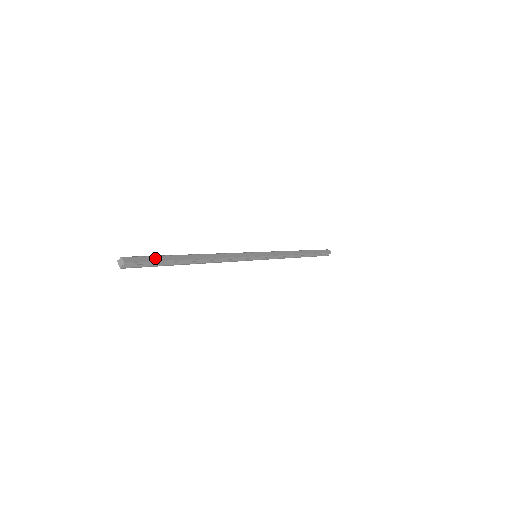
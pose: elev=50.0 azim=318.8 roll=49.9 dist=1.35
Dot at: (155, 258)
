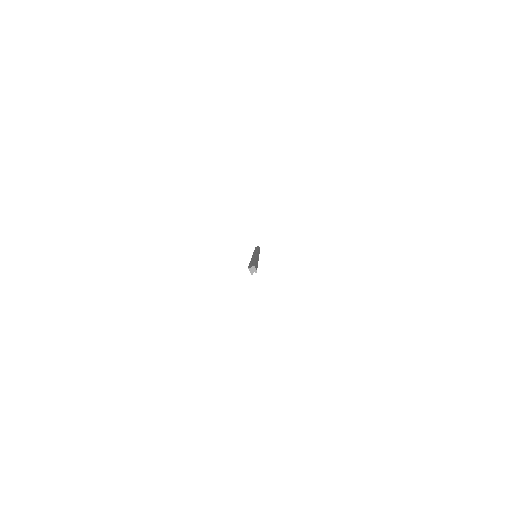
Dot at: (256, 264)
